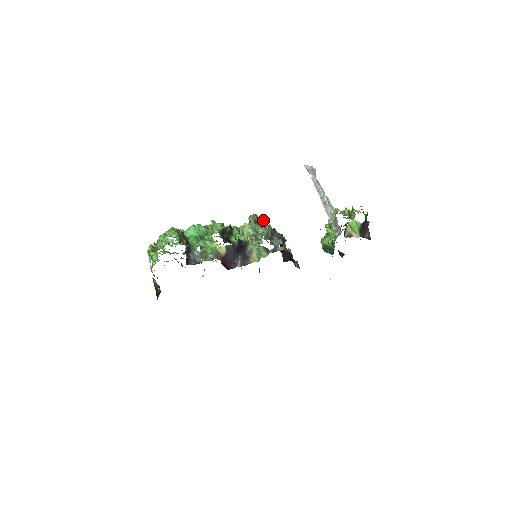
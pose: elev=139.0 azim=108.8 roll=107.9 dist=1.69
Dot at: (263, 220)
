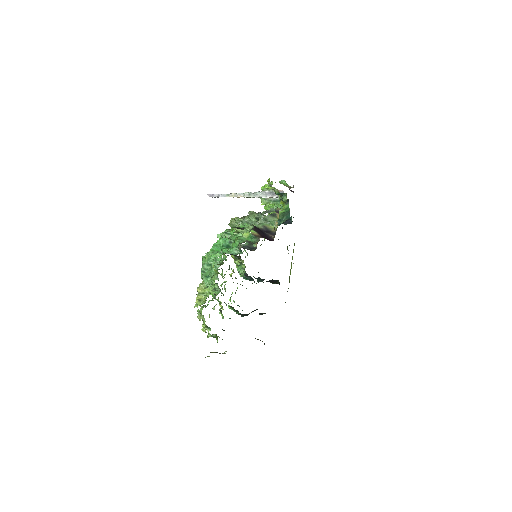
Dot at: occluded
